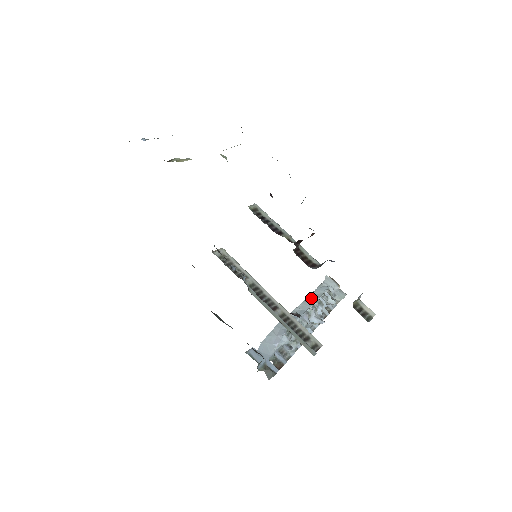
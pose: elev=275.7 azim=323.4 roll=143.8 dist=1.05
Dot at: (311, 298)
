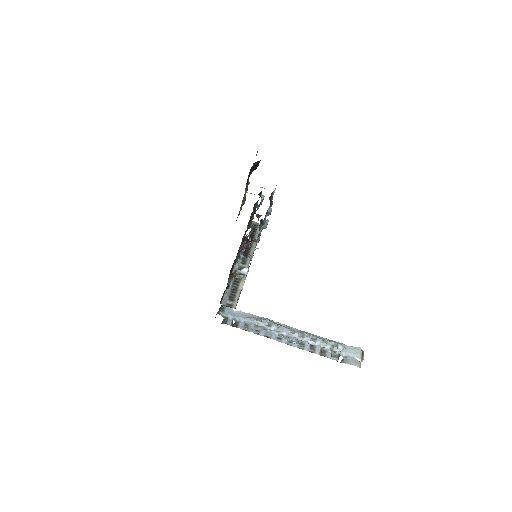
Dot at: occluded
